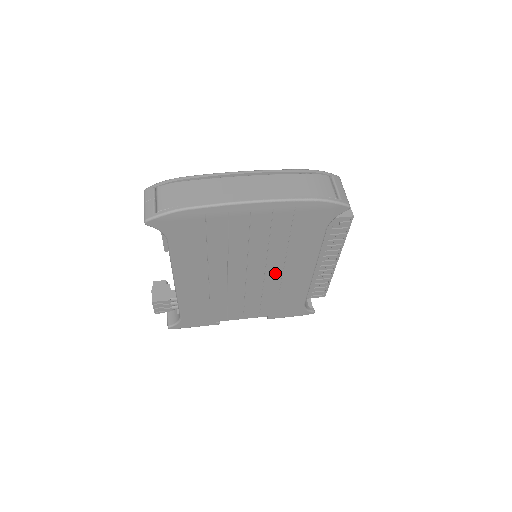
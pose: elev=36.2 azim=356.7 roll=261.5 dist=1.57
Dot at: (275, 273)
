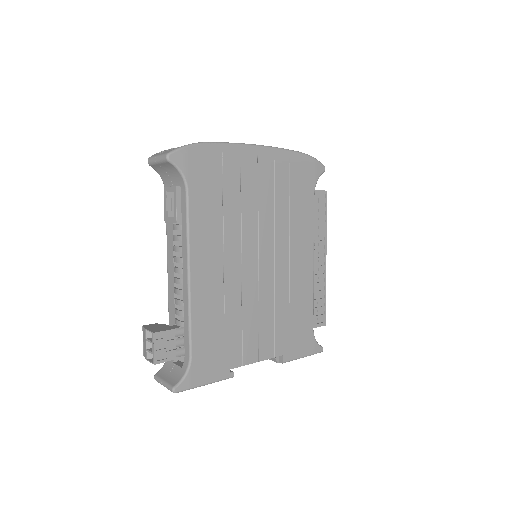
Dot at: (283, 262)
